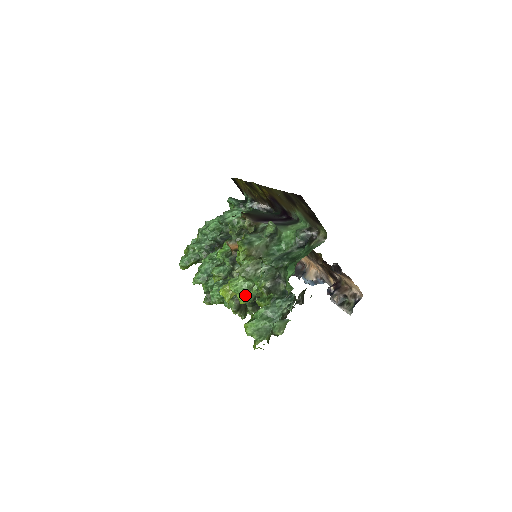
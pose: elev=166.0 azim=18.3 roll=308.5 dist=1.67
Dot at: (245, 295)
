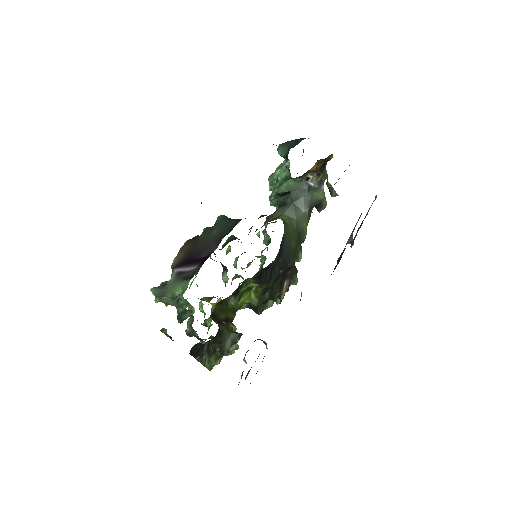
Dot at: occluded
